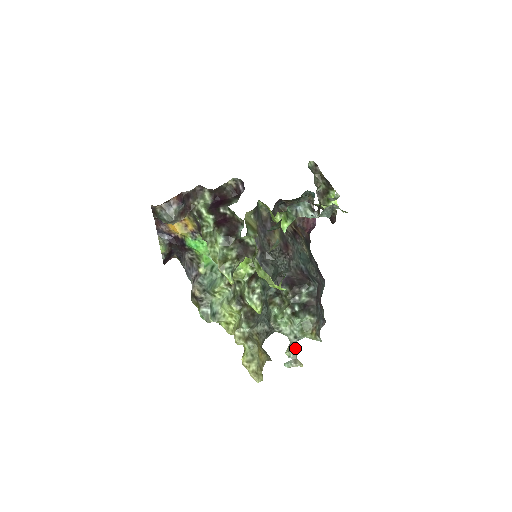
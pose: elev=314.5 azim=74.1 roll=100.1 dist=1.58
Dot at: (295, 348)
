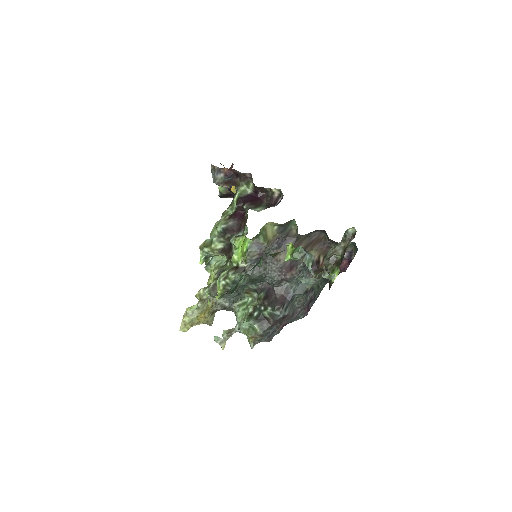
Dot at: occluded
